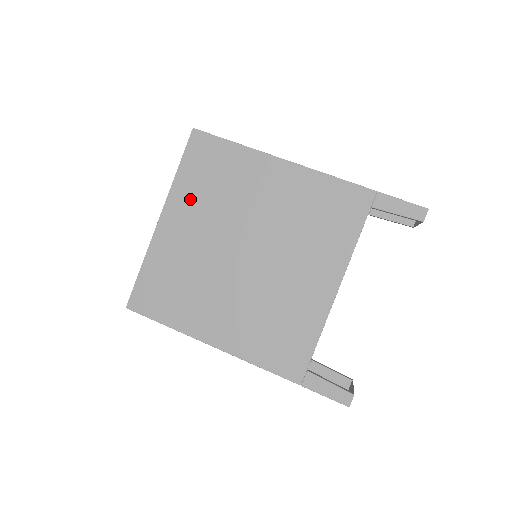
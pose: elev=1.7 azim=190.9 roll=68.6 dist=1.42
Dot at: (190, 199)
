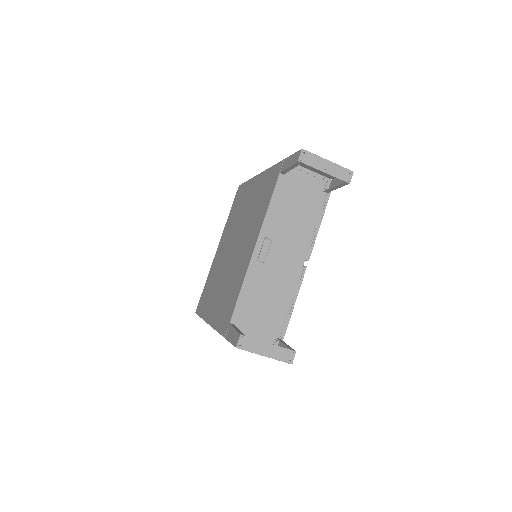
Dot at: (228, 228)
